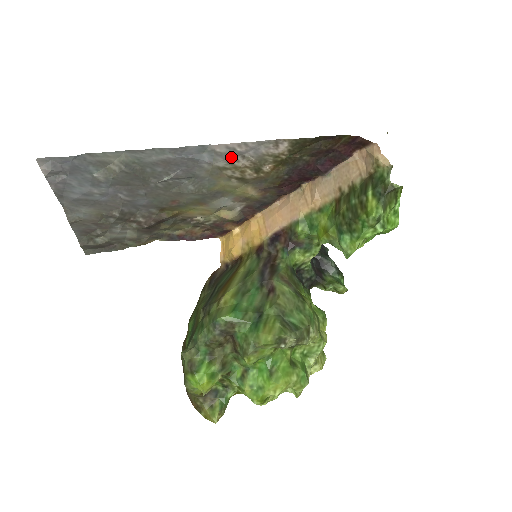
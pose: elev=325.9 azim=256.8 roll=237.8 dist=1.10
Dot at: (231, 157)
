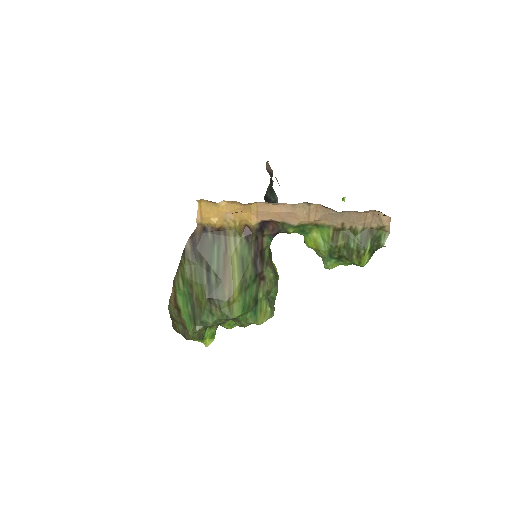
Dot at: occluded
